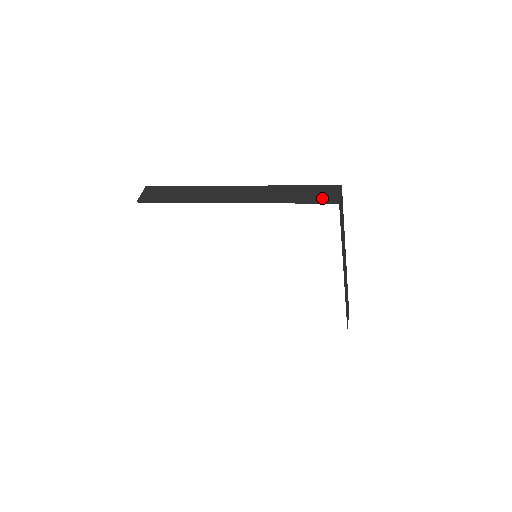
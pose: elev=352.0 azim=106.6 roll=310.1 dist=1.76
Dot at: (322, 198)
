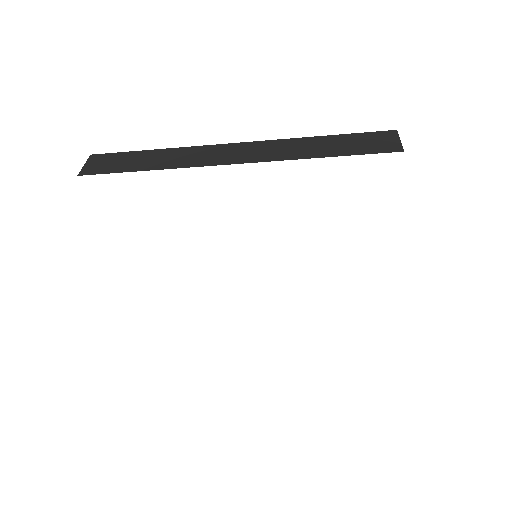
Dot at: (375, 147)
